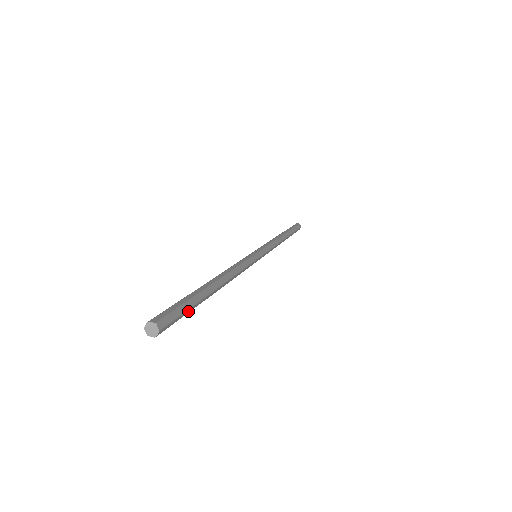
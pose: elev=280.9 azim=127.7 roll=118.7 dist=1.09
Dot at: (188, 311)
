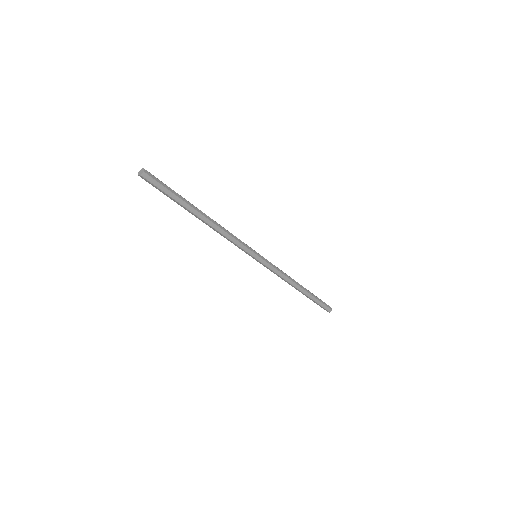
Dot at: (170, 193)
